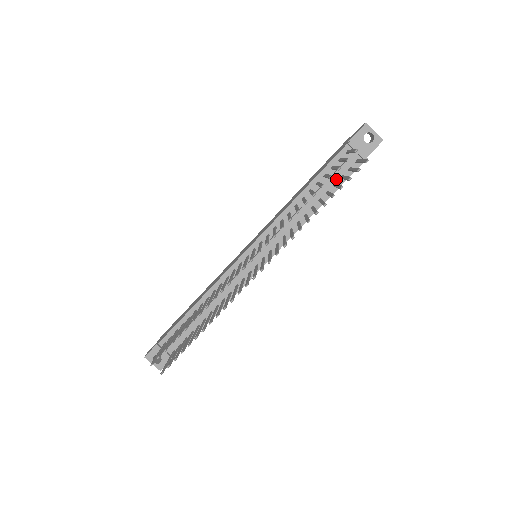
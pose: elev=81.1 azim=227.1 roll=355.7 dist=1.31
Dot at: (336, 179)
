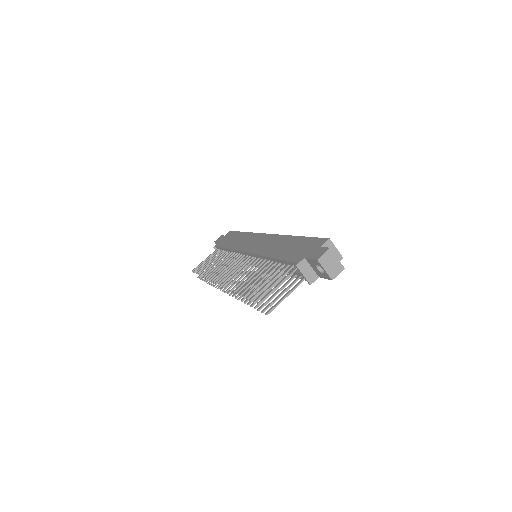
Dot at: occluded
